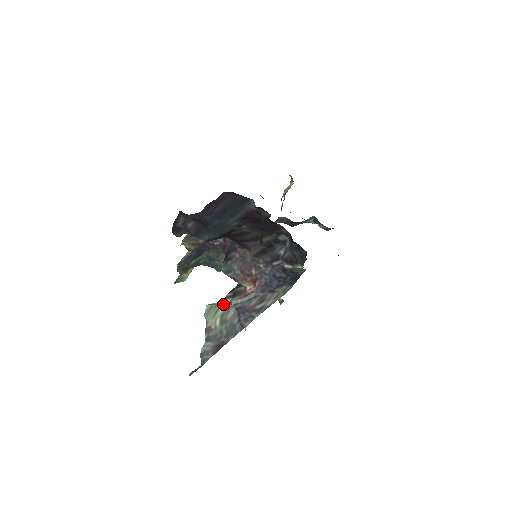
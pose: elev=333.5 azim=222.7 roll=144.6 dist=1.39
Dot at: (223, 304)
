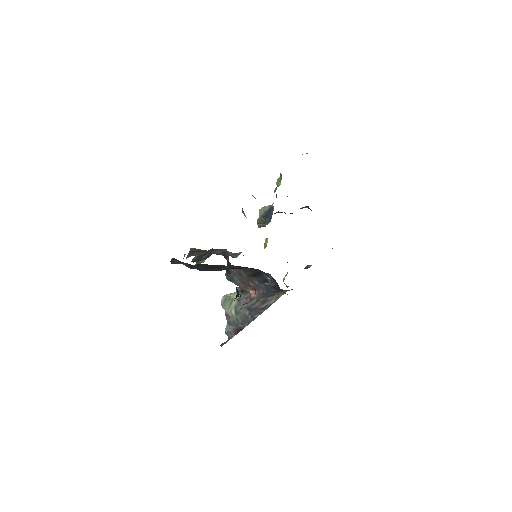
Dot at: (235, 297)
